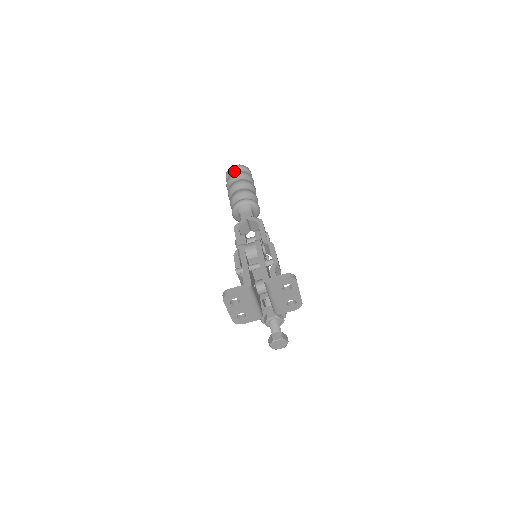
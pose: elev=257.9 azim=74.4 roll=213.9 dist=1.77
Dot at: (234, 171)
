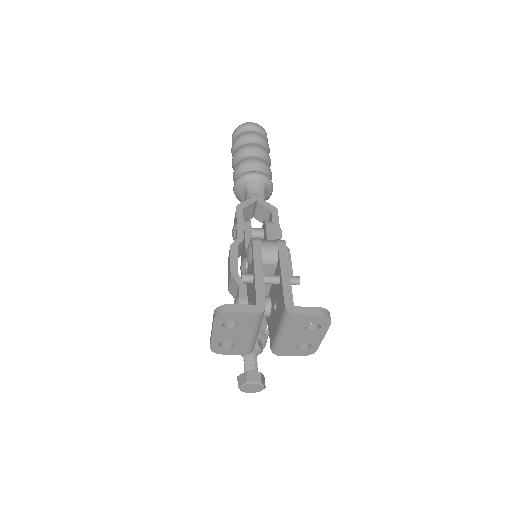
Dot at: (249, 129)
